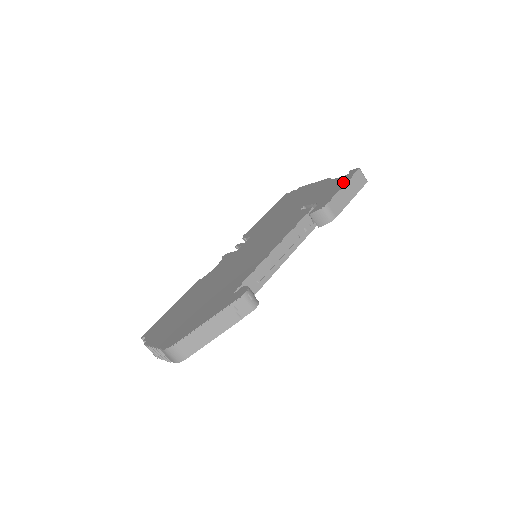
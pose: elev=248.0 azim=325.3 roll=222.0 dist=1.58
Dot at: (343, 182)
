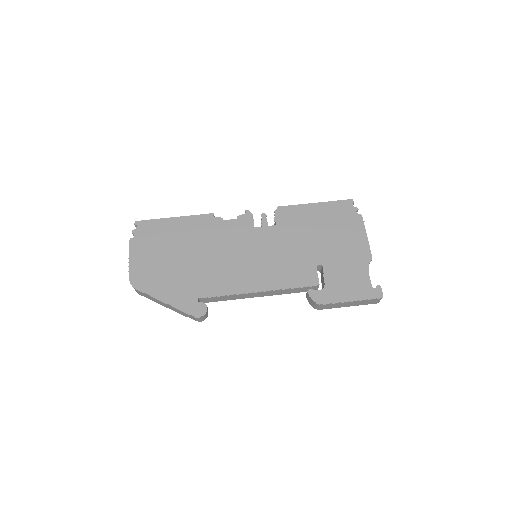
Dot at: (358, 295)
